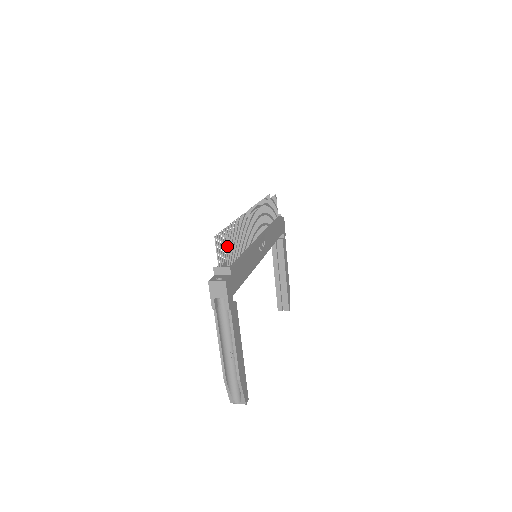
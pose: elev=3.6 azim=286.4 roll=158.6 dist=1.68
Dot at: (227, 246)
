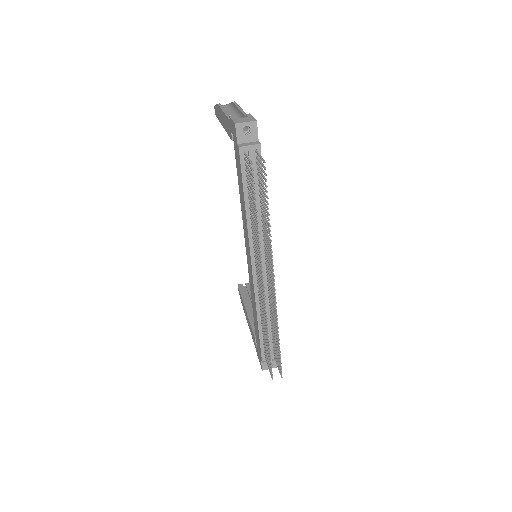
Dot at: (279, 367)
